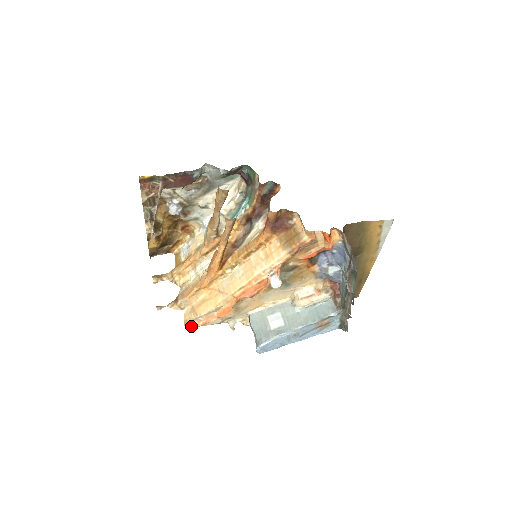
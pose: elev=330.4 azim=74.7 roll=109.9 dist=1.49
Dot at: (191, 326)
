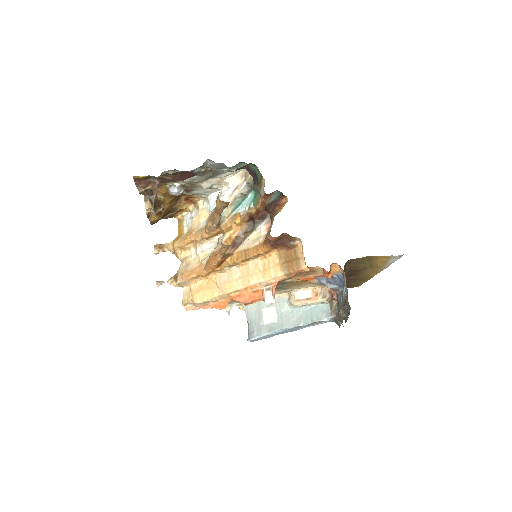
Dot at: (188, 308)
